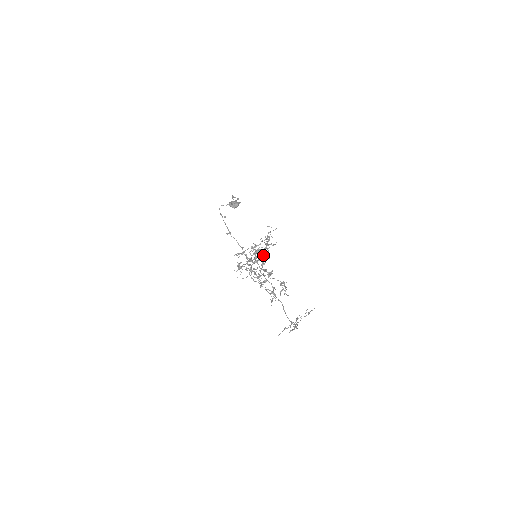
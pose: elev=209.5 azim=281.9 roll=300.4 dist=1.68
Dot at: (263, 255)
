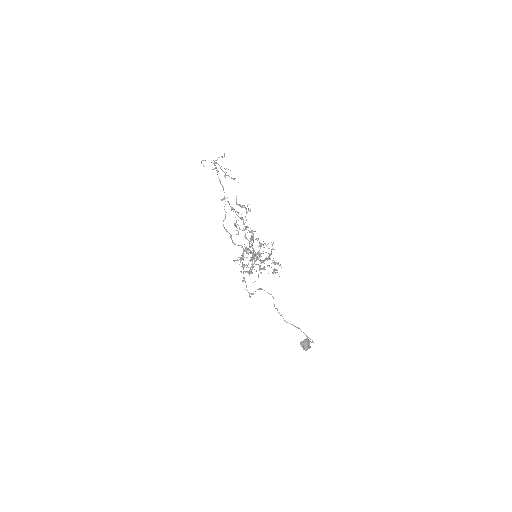
Dot at: occluded
